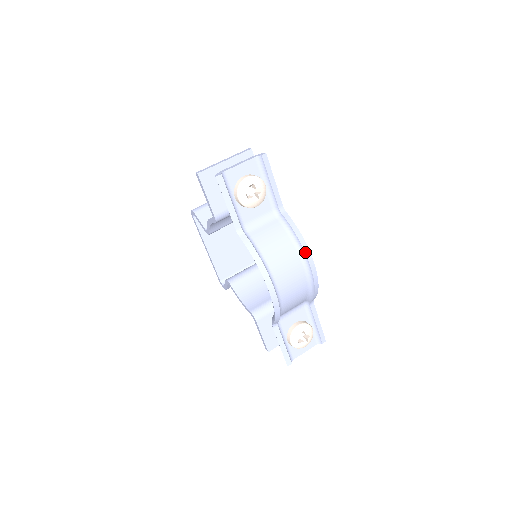
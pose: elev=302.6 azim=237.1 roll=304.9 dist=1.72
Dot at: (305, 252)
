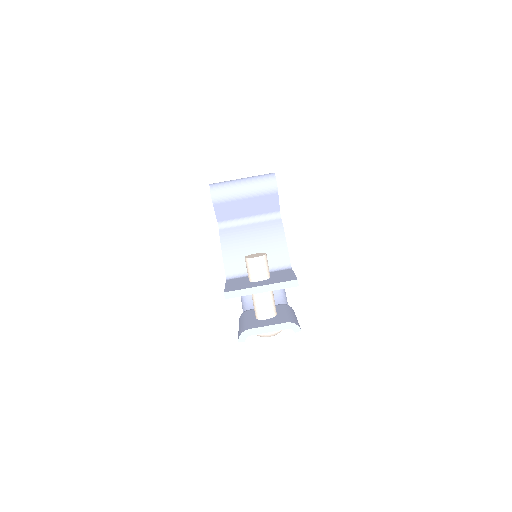
Dot at: occluded
